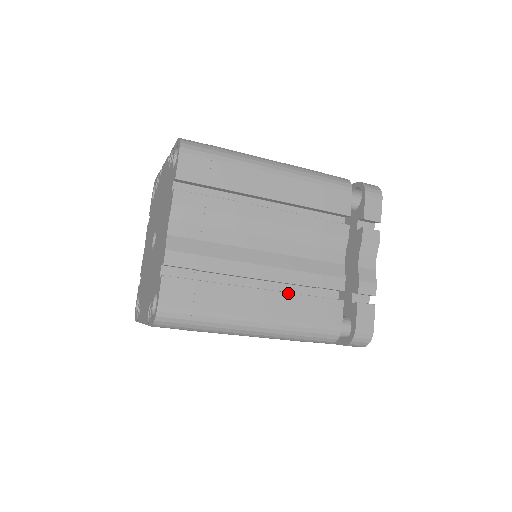
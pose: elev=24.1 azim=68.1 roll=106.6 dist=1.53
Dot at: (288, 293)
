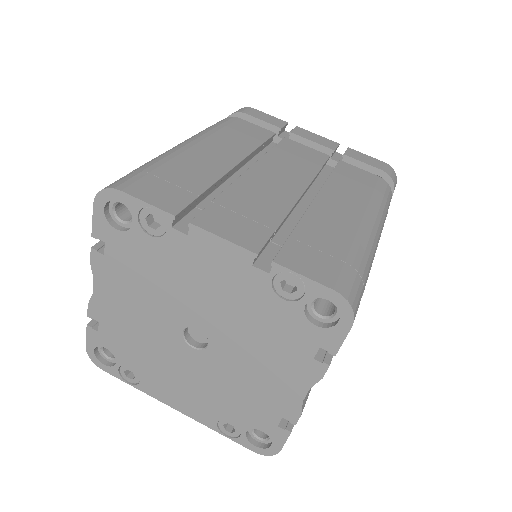
Dot at: occluded
